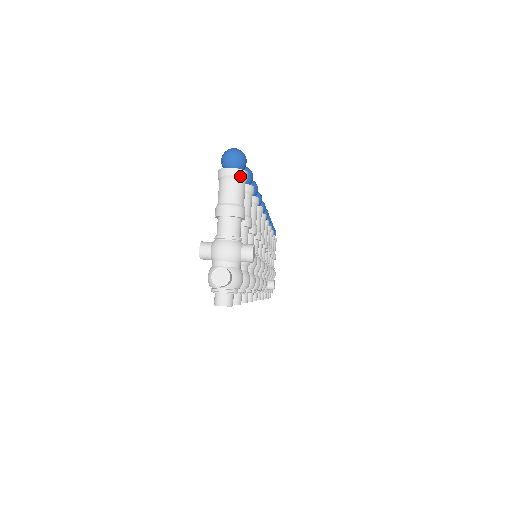
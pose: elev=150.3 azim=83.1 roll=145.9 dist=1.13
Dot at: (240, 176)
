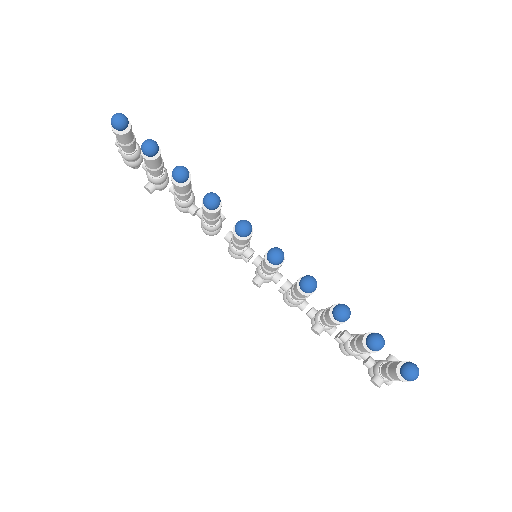
Dot at: occluded
